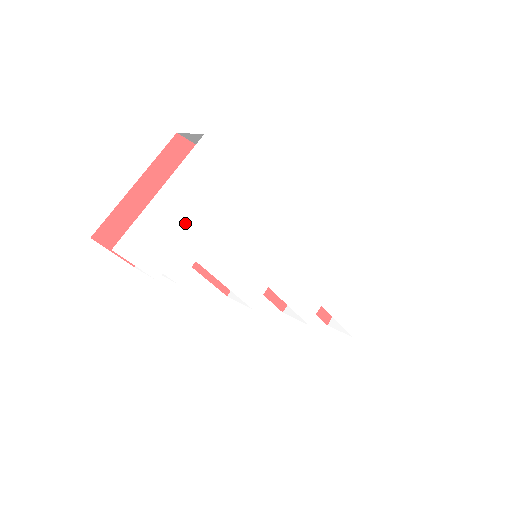
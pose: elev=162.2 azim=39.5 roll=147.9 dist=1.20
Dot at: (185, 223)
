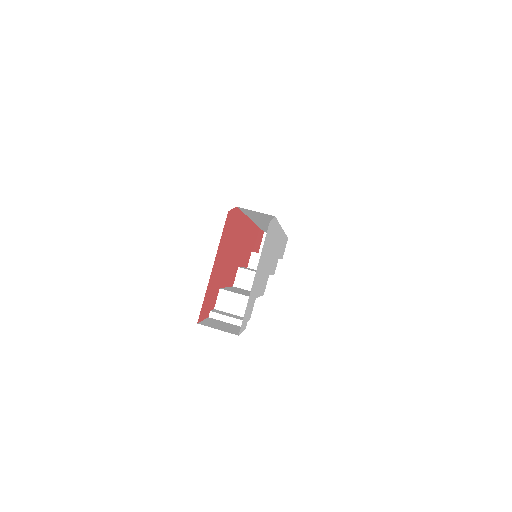
Dot at: (257, 283)
